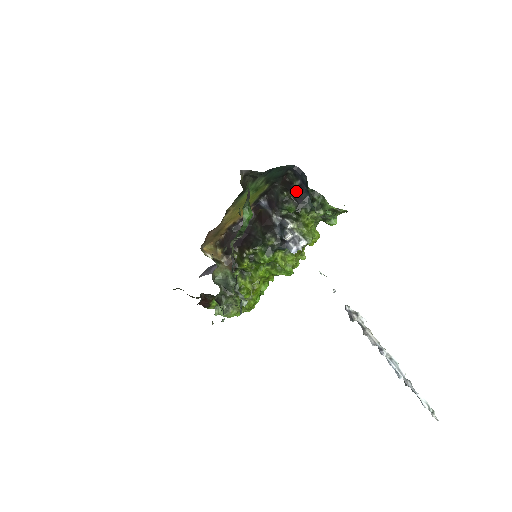
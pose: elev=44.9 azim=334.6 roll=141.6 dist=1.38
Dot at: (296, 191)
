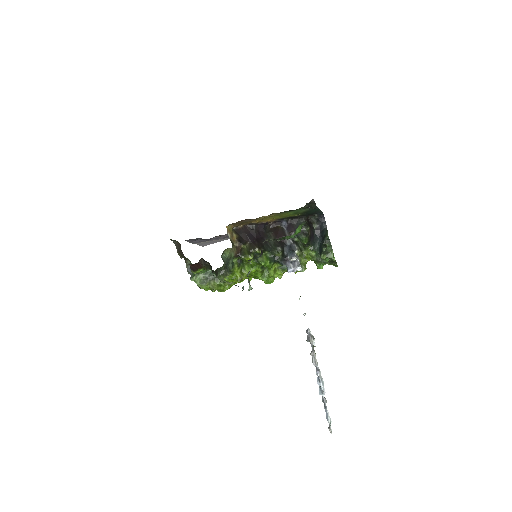
Dot at: (313, 231)
